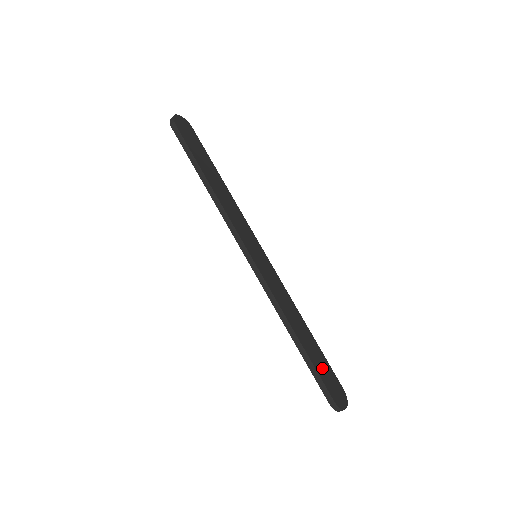
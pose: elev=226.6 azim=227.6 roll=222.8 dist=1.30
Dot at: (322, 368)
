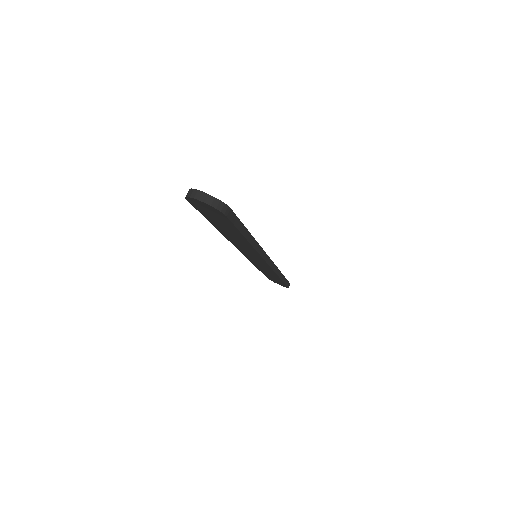
Dot at: occluded
